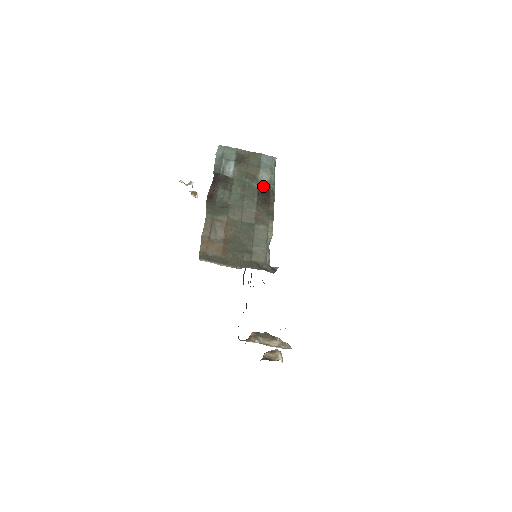
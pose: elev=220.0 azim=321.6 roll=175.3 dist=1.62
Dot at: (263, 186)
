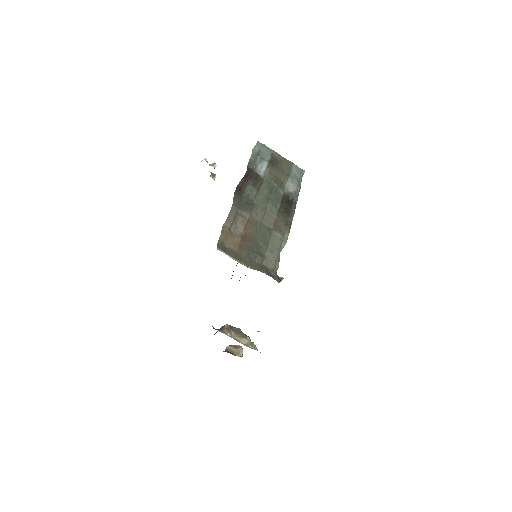
Dot at: (288, 195)
